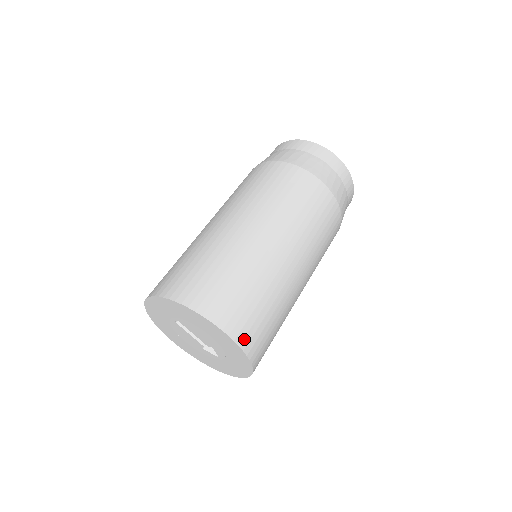
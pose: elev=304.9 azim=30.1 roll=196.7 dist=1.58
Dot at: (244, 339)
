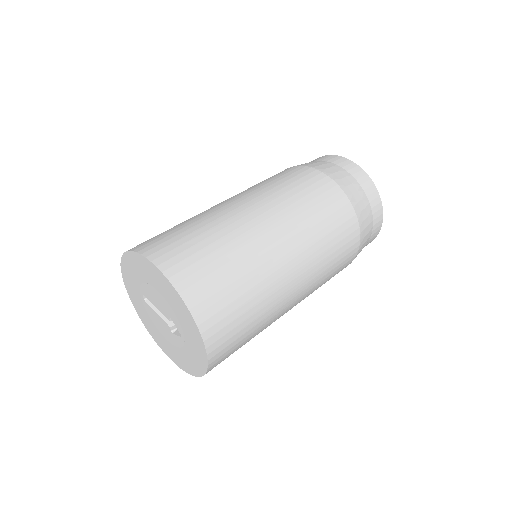
Dot at: (177, 274)
